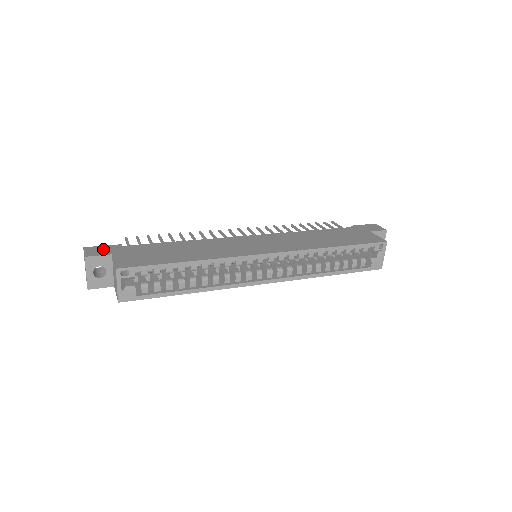
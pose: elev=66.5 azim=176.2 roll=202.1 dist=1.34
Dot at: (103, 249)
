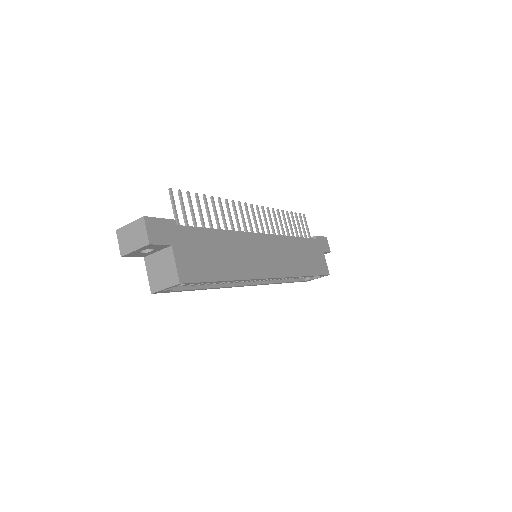
Dot at: (163, 229)
